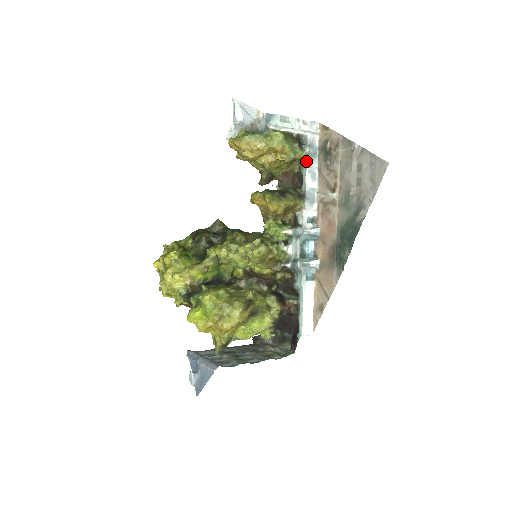
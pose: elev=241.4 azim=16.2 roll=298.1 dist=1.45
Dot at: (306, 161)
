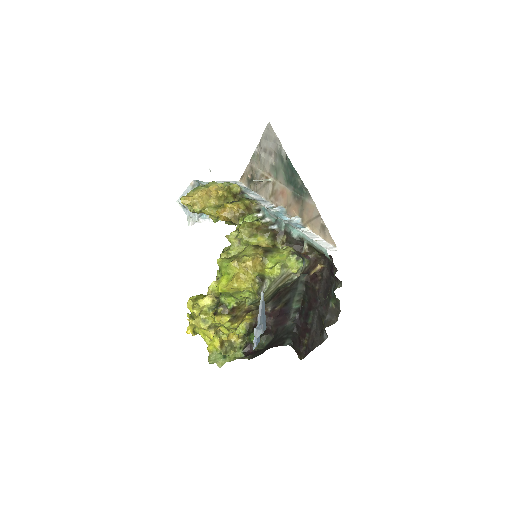
Dot at: (243, 192)
